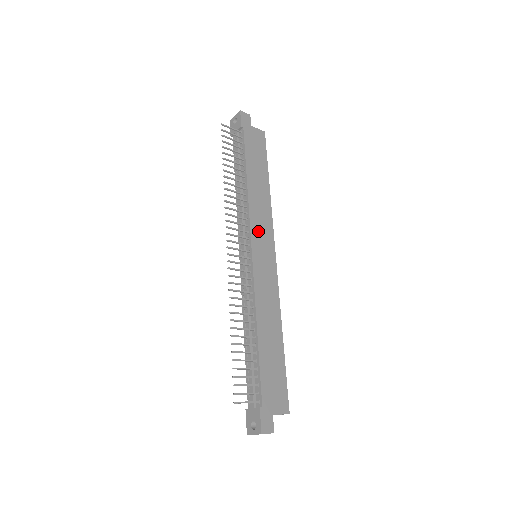
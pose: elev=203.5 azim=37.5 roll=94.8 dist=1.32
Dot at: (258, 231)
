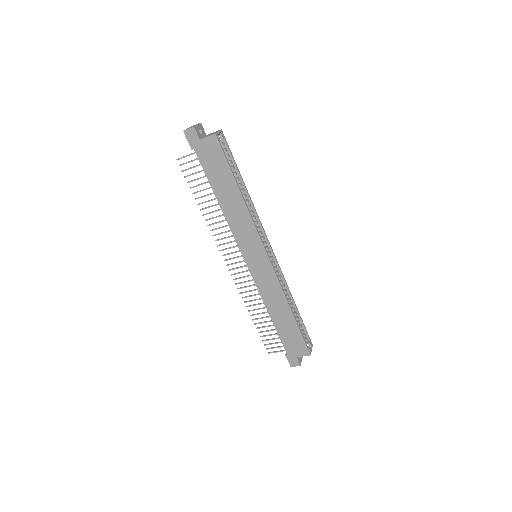
Dot at: (245, 243)
